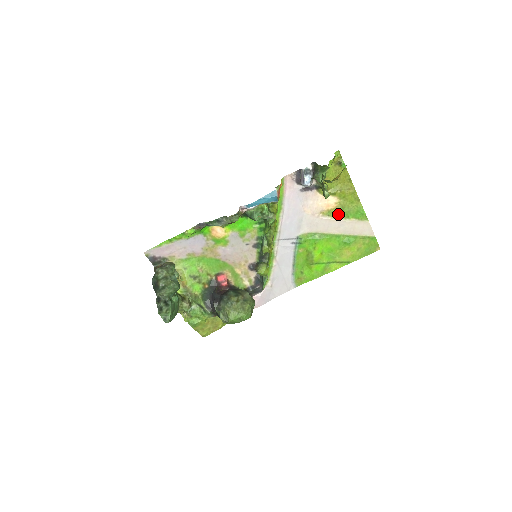
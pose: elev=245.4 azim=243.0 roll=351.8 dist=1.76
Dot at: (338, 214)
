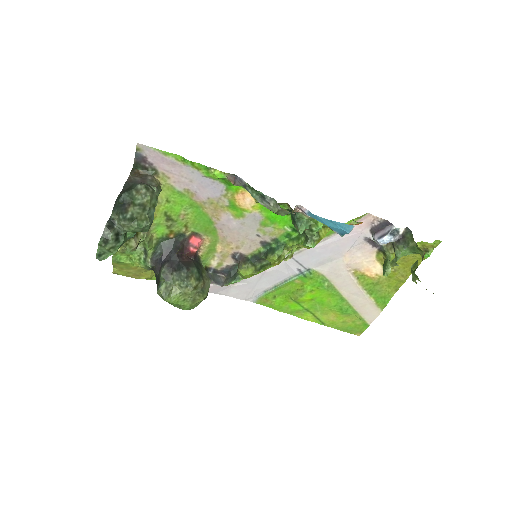
Dot at: (367, 284)
